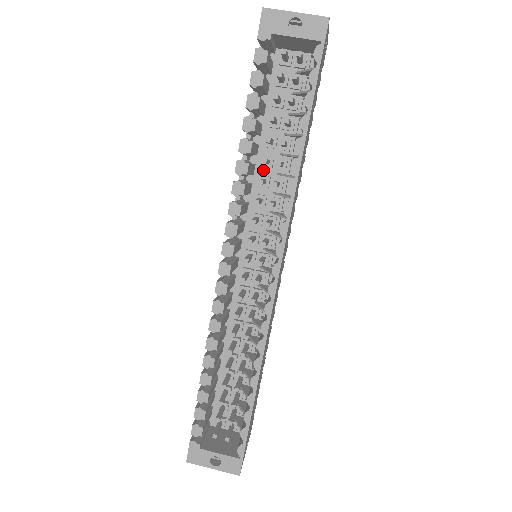
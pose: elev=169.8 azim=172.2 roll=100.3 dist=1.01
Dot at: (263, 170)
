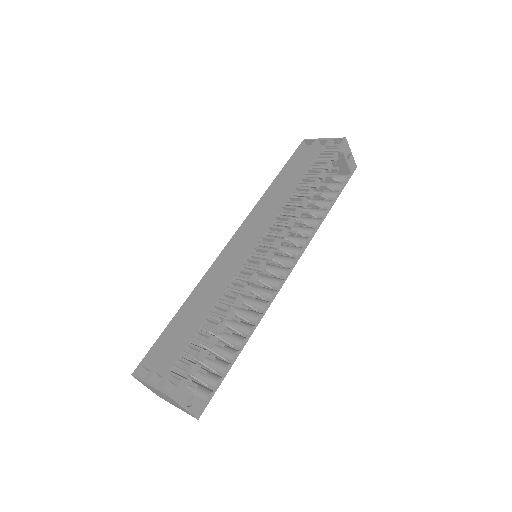
Dot at: occluded
